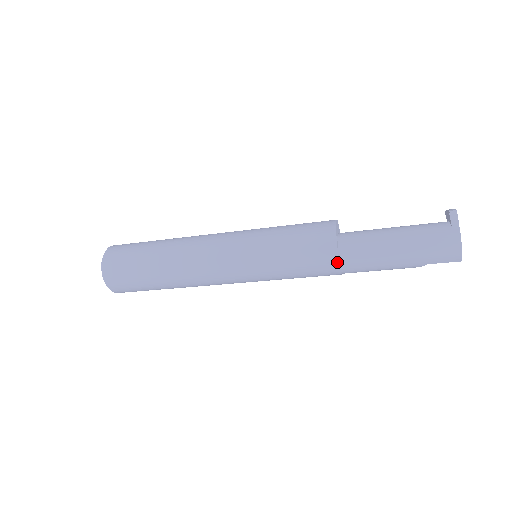
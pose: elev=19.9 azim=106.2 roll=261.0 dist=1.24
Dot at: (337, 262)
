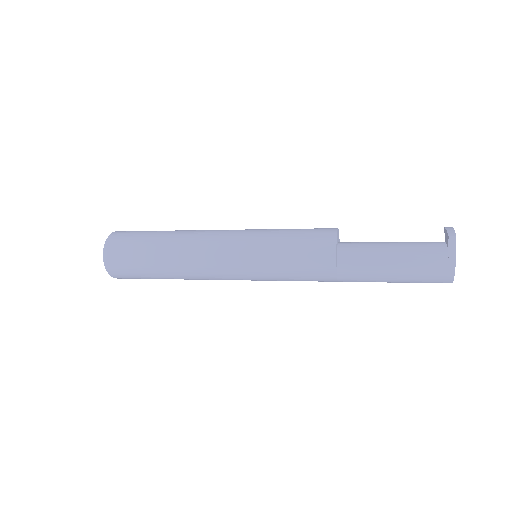
Dot at: (335, 277)
